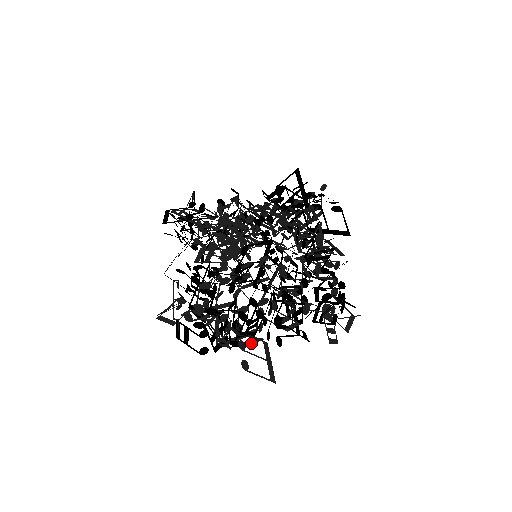
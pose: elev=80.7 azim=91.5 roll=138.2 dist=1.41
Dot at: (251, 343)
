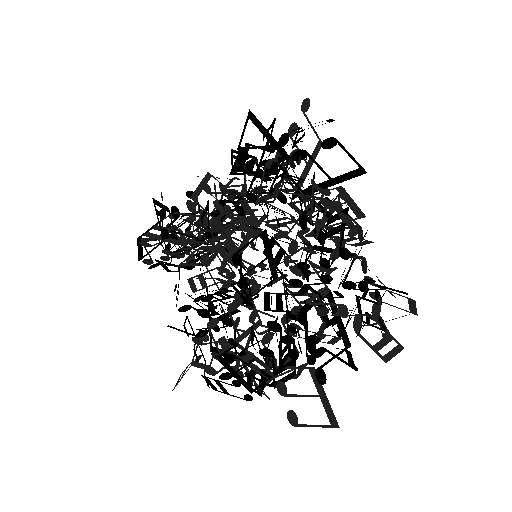
Dot at: (295, 373)
